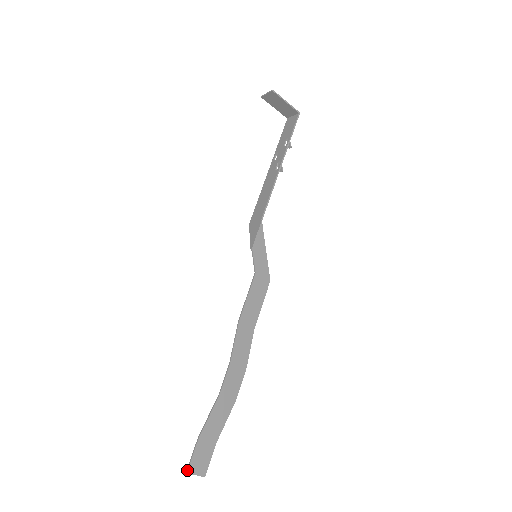
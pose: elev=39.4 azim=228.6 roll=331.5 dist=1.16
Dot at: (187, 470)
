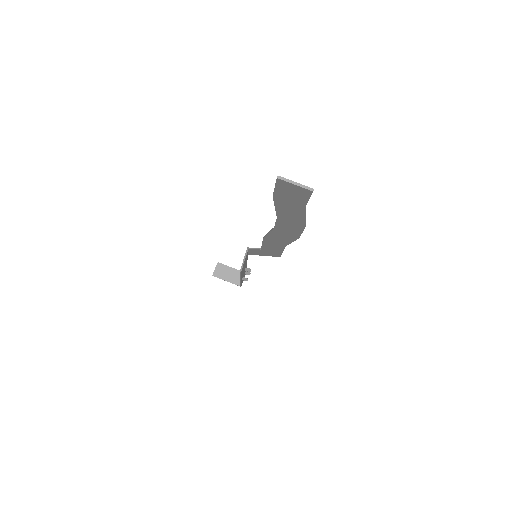
Dot at: occluded
